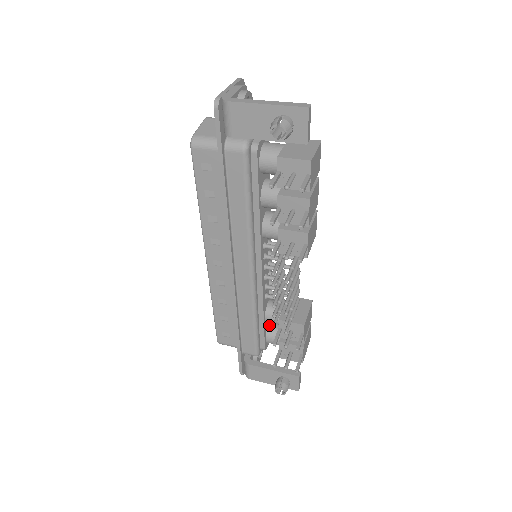
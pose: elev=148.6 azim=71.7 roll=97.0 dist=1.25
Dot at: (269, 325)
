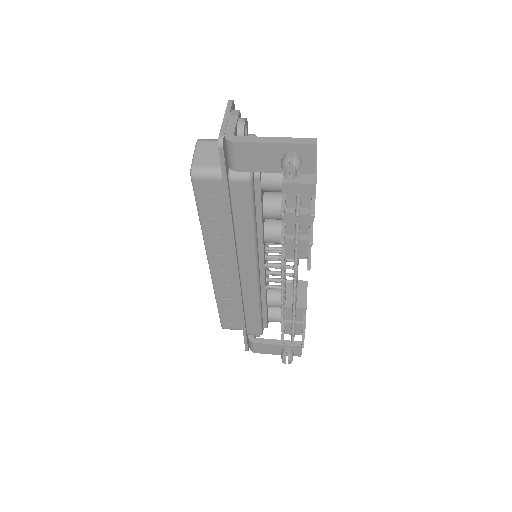
Dot at: (269, 307)
